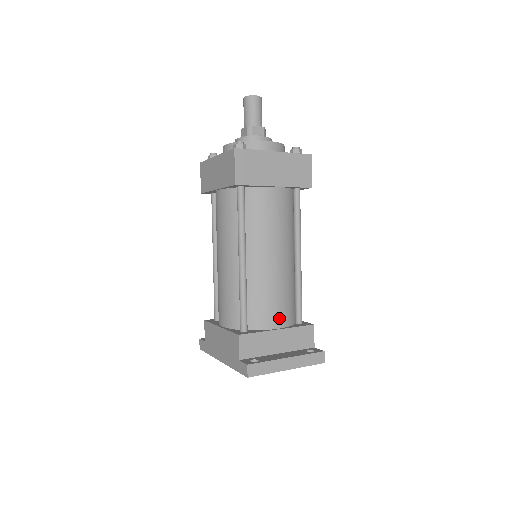
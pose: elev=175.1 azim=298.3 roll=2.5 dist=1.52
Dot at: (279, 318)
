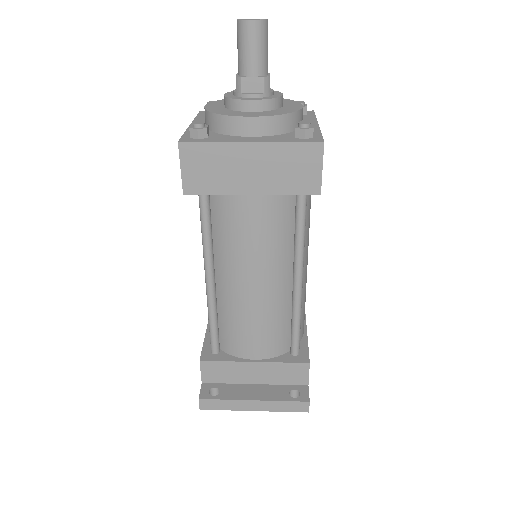
Dot at: (258, 349)
